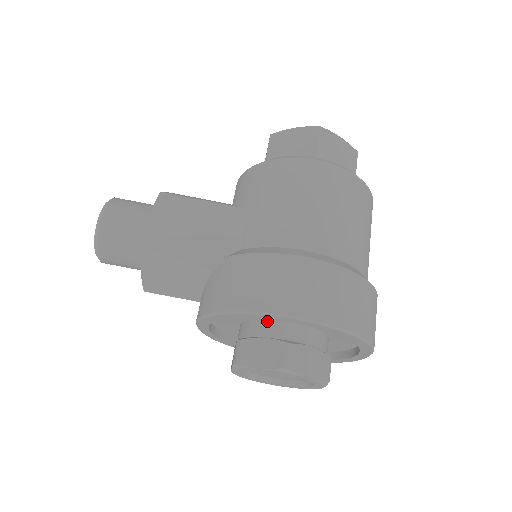
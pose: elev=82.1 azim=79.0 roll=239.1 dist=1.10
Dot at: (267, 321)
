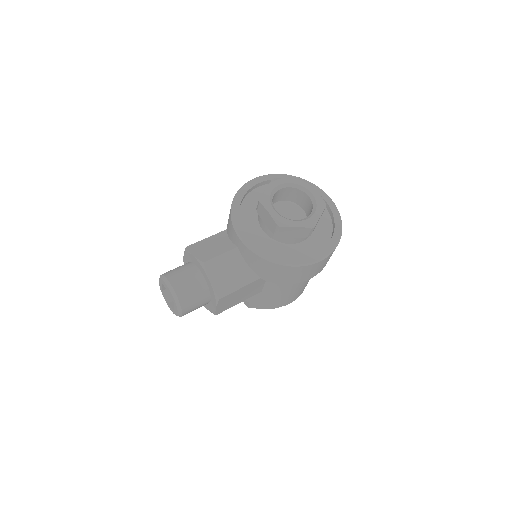
Dot at: occluded
